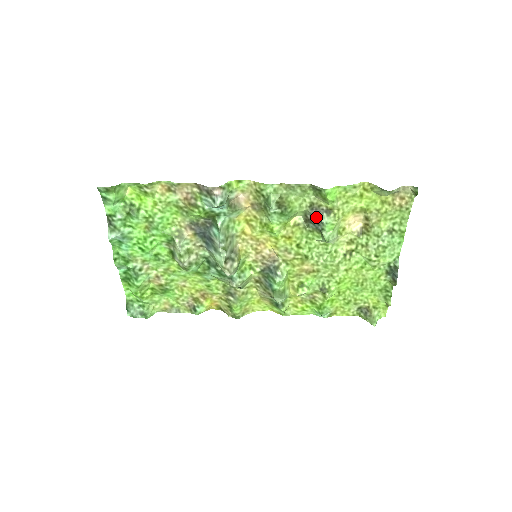
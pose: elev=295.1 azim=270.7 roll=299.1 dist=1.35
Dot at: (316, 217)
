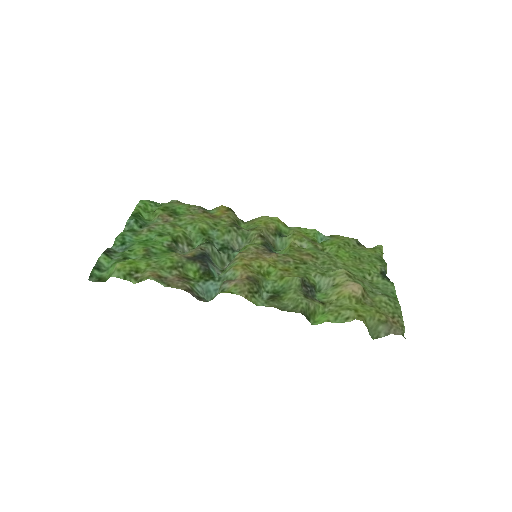
Dot at: (309, 295)
